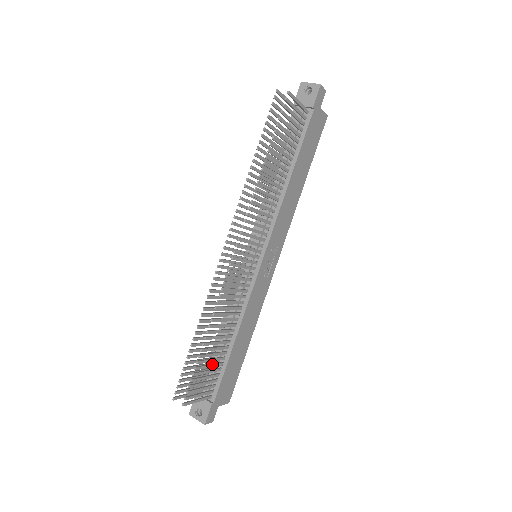
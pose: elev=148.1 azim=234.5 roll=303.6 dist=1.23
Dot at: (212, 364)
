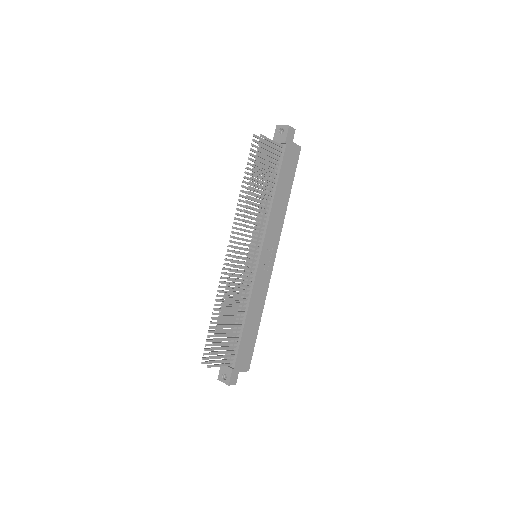
Dot at: (228, 337)
